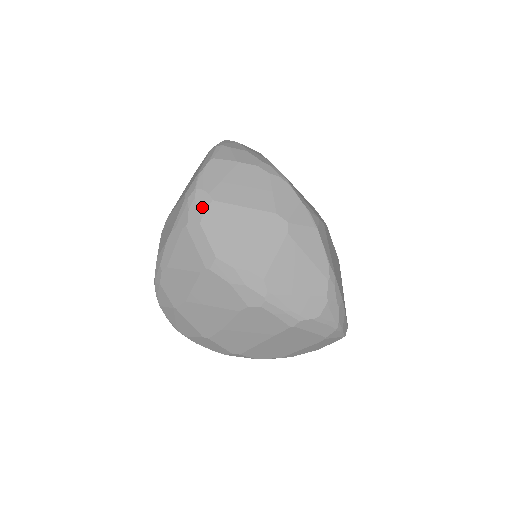
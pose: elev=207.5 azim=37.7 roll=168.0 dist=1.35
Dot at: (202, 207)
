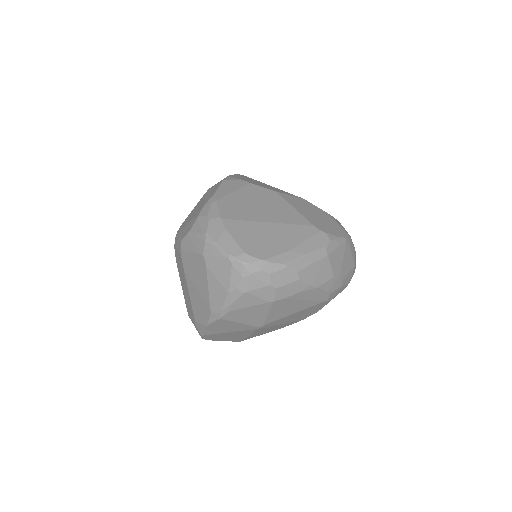
Dot at: occluded
